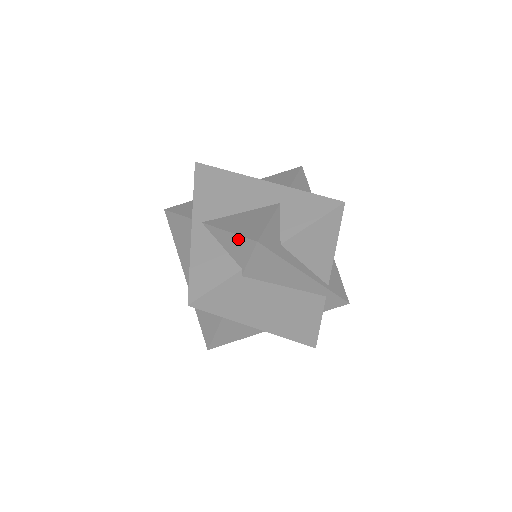
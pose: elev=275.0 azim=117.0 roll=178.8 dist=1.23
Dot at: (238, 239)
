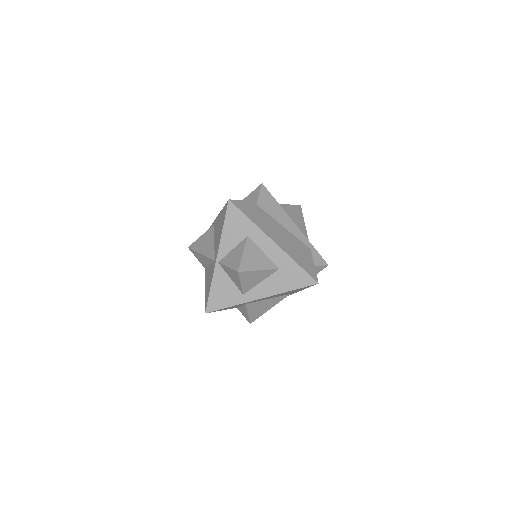
Dot at: (250, 195)
